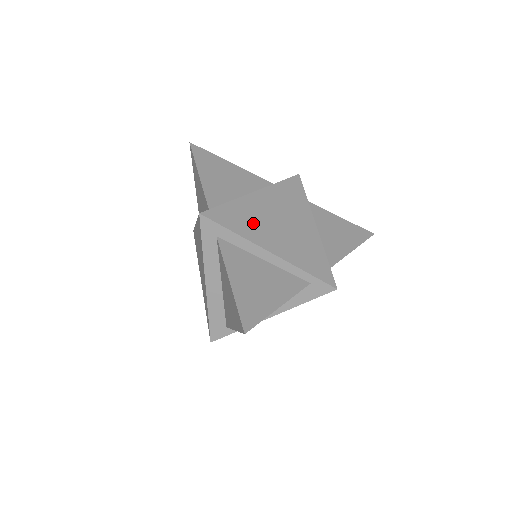
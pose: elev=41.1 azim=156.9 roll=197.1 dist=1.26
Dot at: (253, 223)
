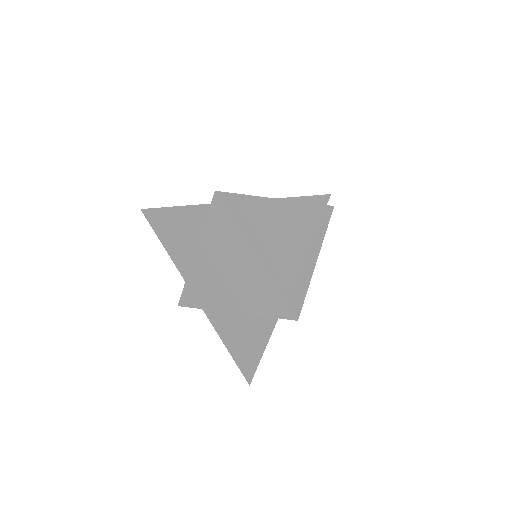
Dot at: (210, 291)
